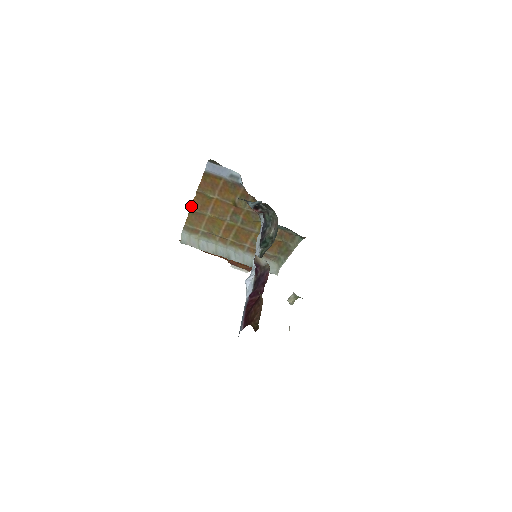
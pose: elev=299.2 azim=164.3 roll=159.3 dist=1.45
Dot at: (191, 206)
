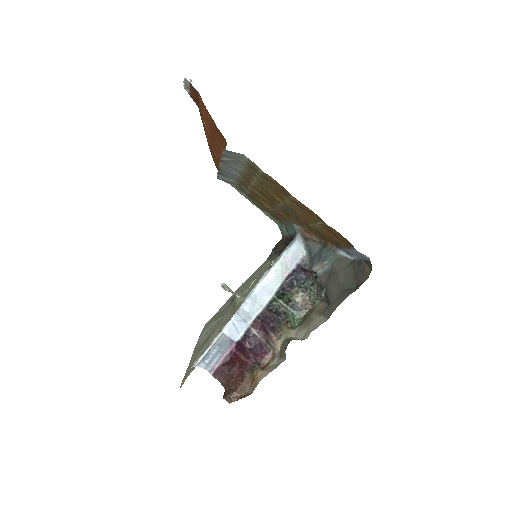
Dot at: occluded
